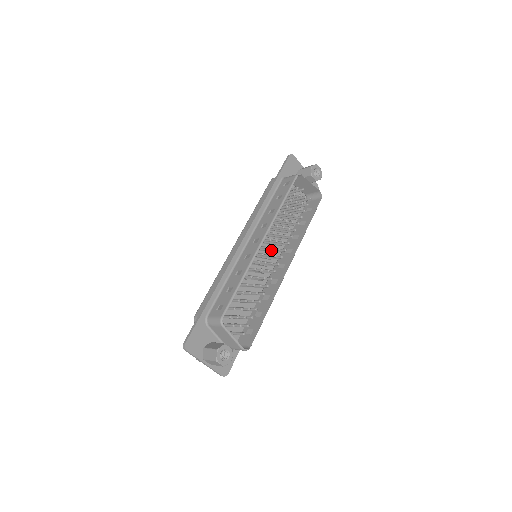
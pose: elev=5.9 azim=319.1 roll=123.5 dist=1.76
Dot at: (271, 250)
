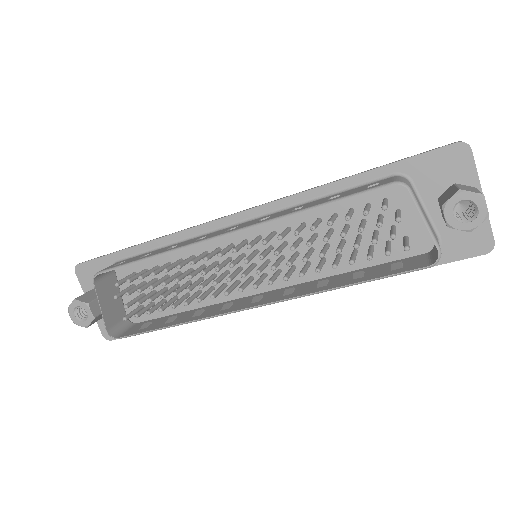
Dot at: occluded
